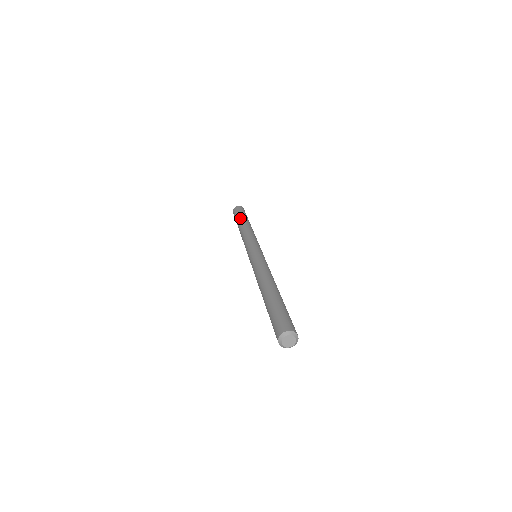
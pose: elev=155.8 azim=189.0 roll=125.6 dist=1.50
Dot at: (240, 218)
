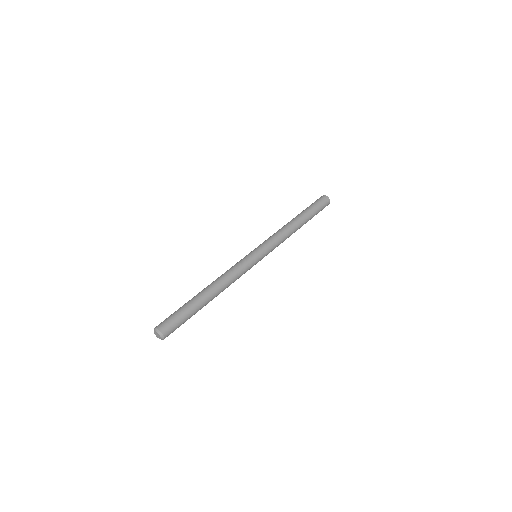
Dot at: (301, 212)
